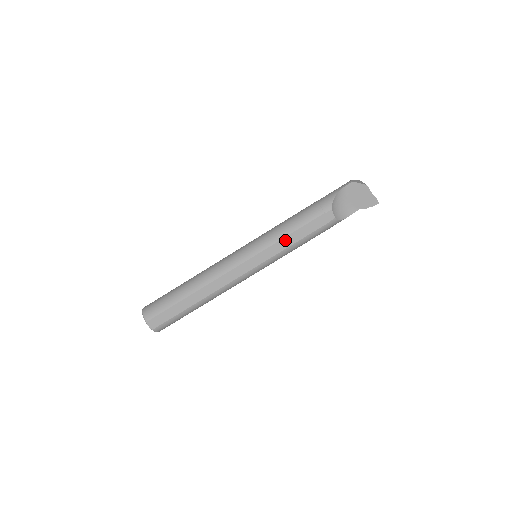
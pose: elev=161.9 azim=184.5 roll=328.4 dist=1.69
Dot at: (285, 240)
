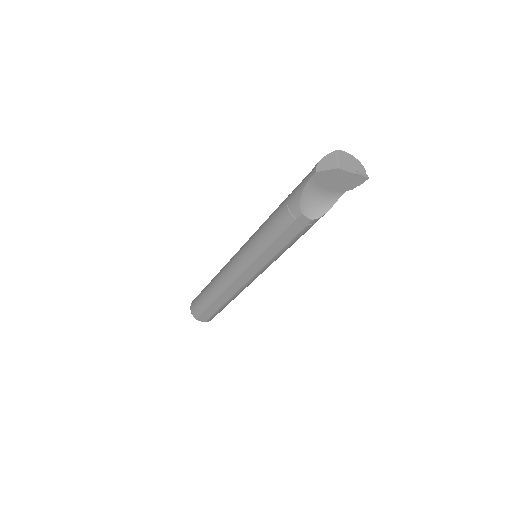
Dot at: (269, 250)
